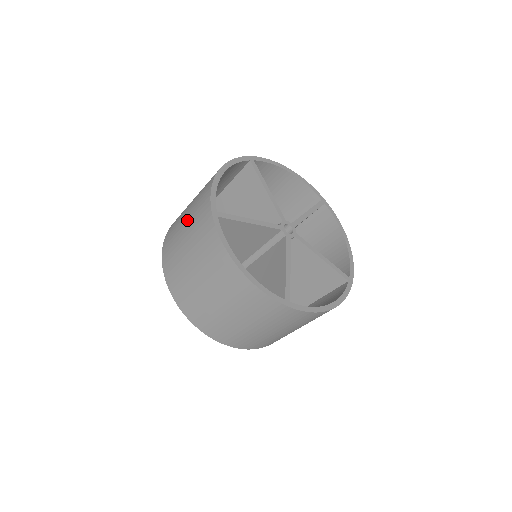
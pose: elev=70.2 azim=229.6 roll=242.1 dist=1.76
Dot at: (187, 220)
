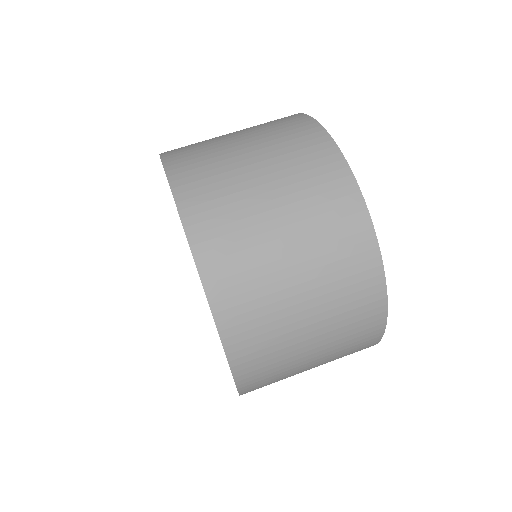
Dot at: (291, 222)
